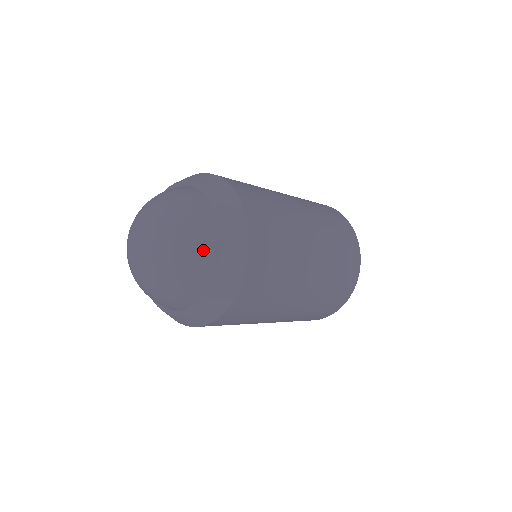
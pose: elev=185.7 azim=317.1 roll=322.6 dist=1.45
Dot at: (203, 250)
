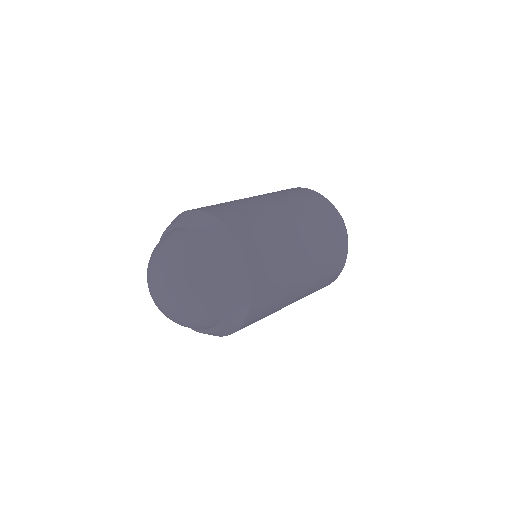
Dot at: (209, 274)
